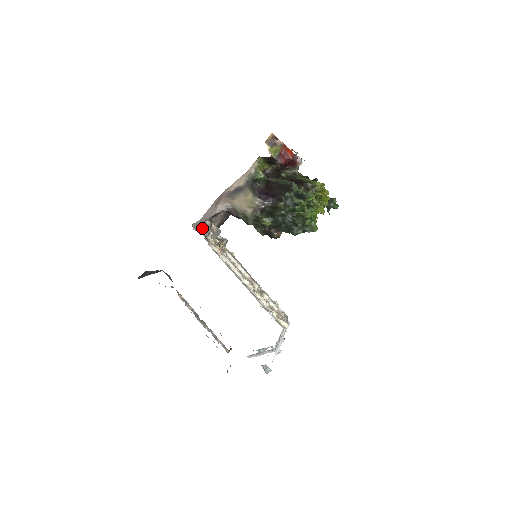
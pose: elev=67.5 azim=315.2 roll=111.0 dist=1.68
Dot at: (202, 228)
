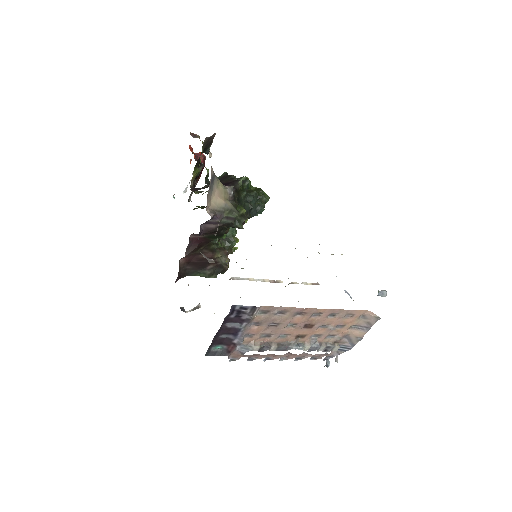
Dot at: occluded
